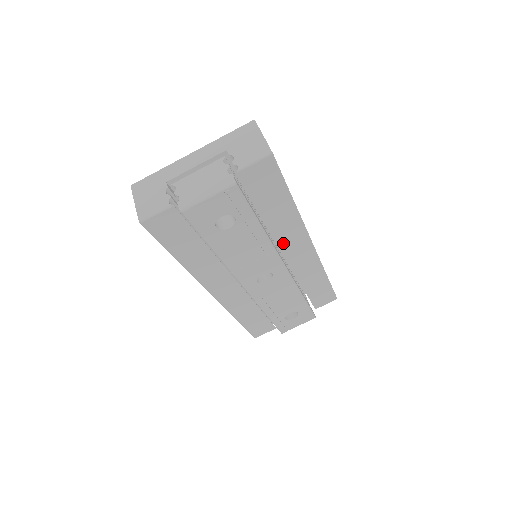
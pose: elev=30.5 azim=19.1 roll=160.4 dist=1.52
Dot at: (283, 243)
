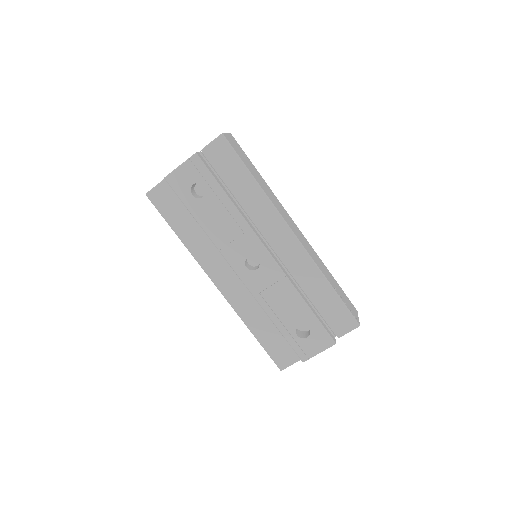
Dot at: (263, 228)
